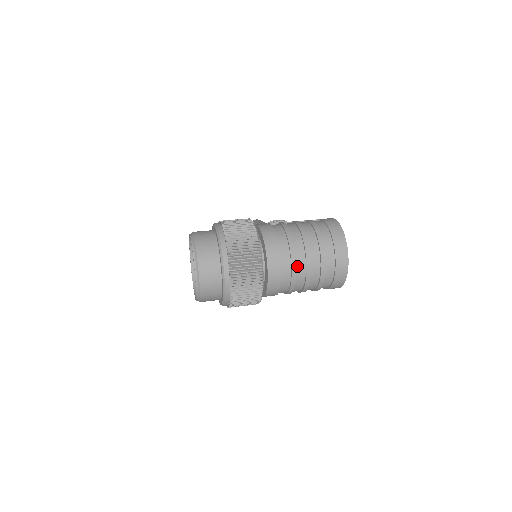
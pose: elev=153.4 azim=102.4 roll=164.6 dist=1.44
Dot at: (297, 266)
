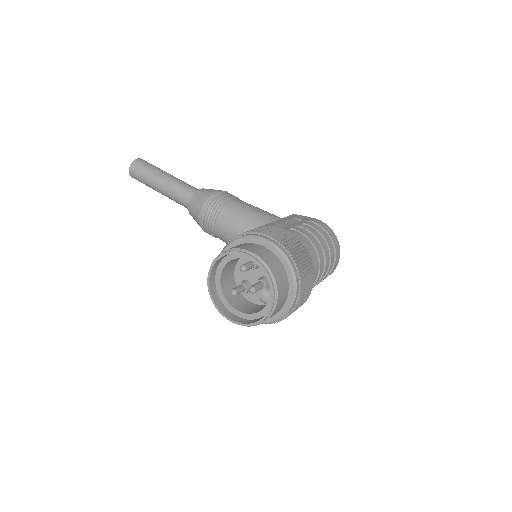
Dot at: (318, 278)
